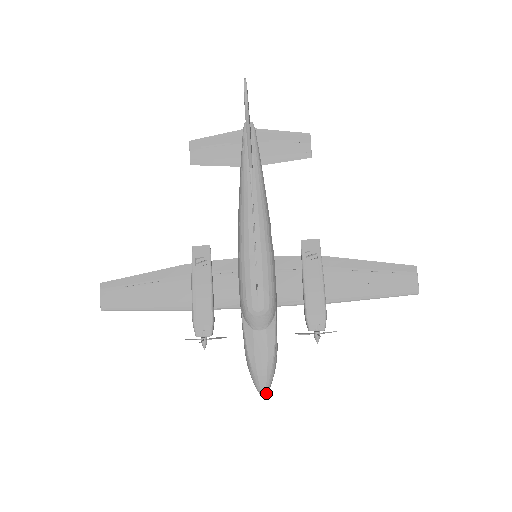
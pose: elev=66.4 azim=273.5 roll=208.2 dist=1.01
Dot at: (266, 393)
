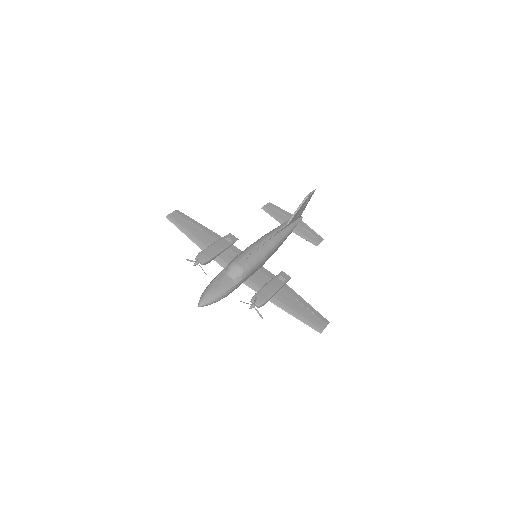
Dot at: (202, 305)
